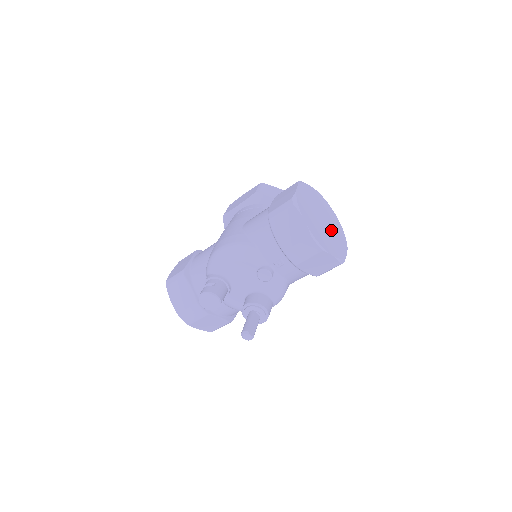
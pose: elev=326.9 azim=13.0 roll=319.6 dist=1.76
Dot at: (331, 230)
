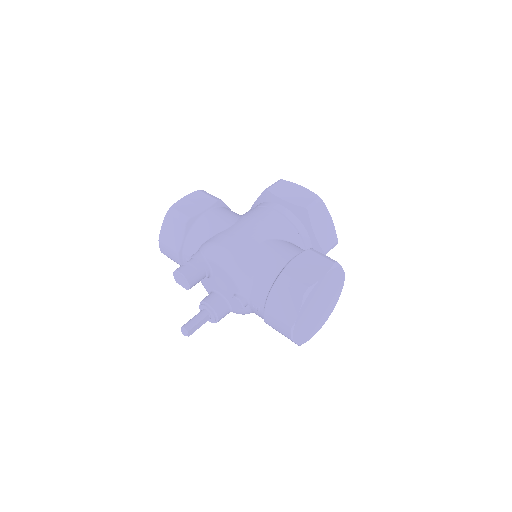
Dot at: (320, 315)
